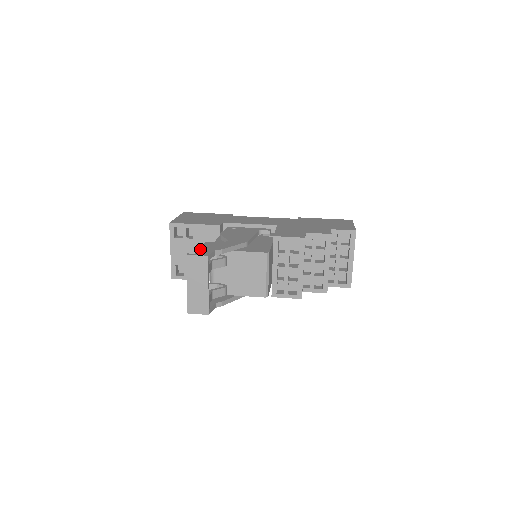
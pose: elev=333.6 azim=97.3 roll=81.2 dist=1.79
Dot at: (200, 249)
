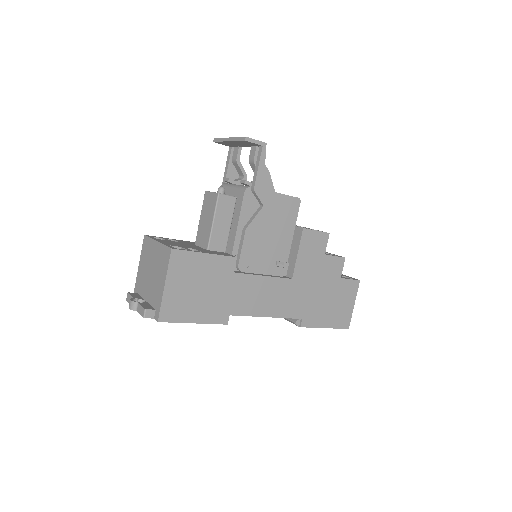
Dot at: occluded
